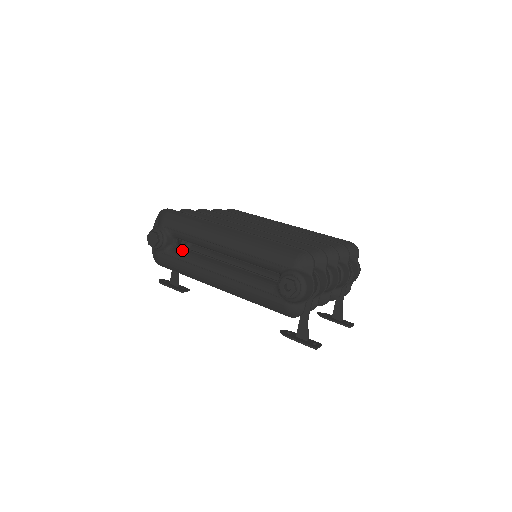
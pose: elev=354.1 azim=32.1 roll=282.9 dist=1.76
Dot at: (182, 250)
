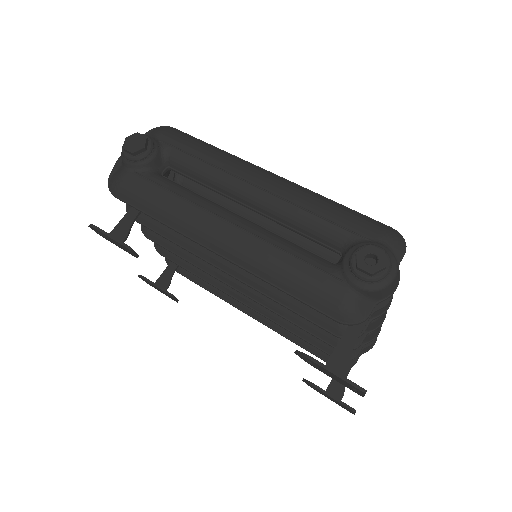
Dot at: (172, 181)
